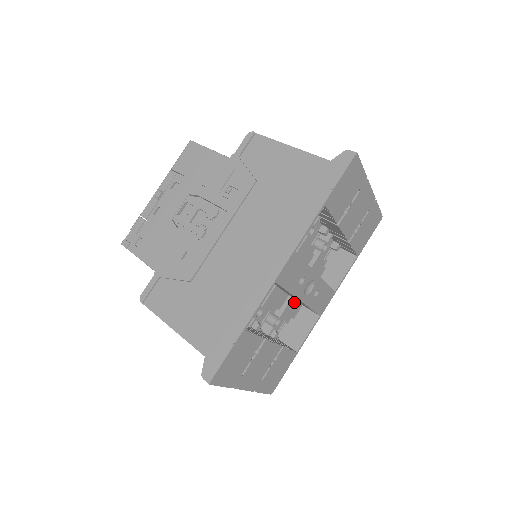
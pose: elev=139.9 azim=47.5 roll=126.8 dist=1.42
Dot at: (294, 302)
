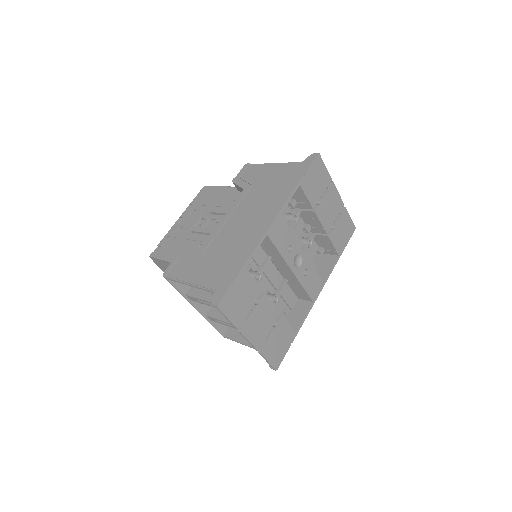
Dot at: (290, 290)
